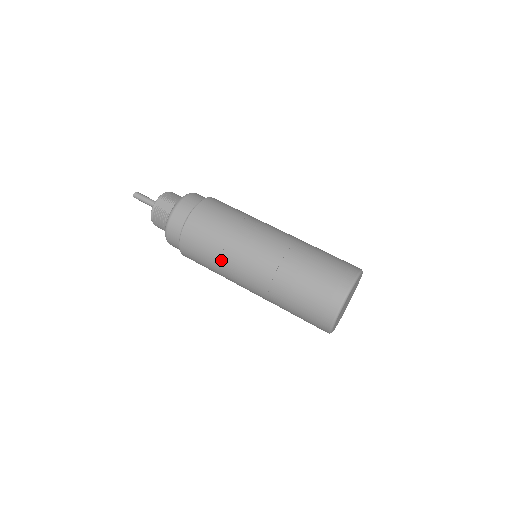
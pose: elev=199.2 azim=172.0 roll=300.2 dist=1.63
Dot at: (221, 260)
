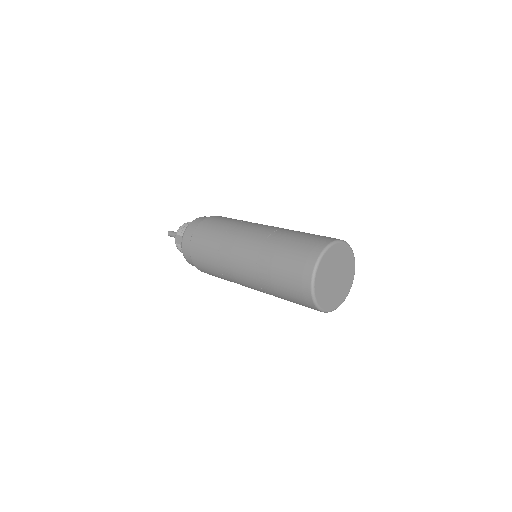
Dot at: (224, 276)
